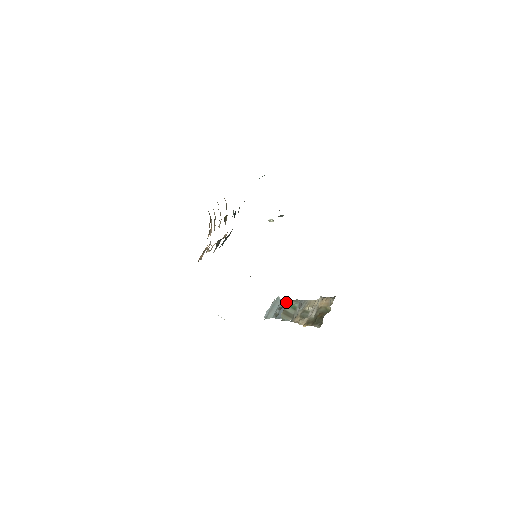
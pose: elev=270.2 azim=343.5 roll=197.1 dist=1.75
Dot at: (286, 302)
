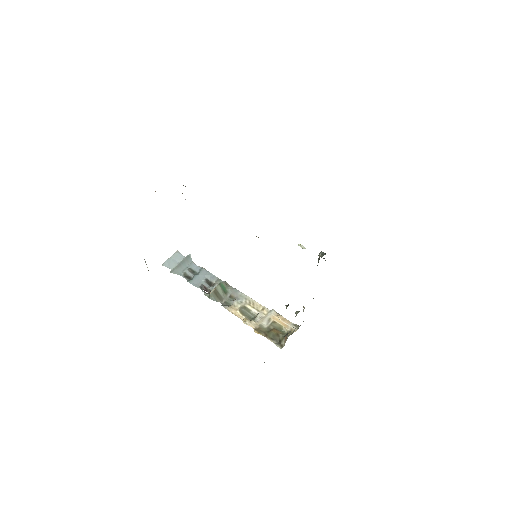
Dot at: (205, 271)
